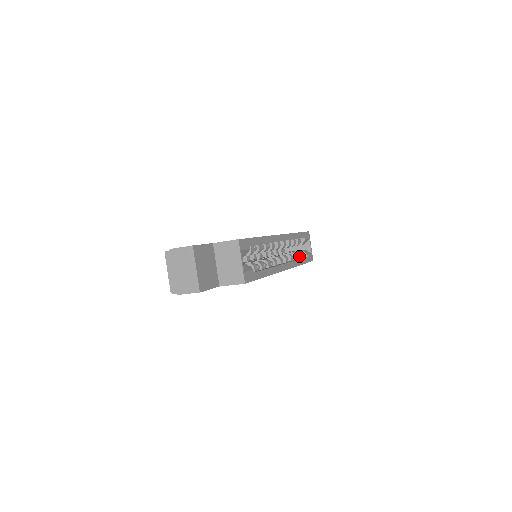
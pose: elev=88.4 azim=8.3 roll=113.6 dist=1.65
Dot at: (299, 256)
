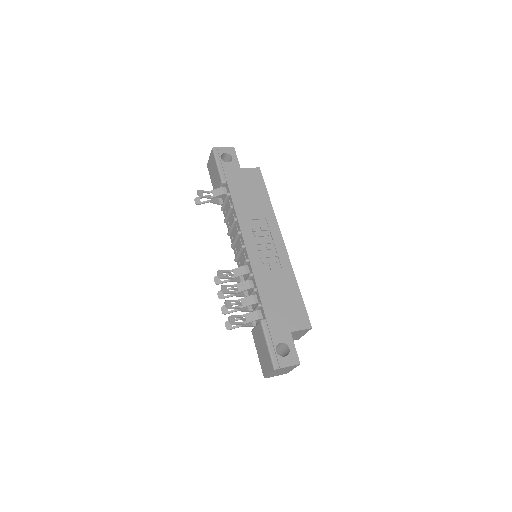
Dot at: occluded
